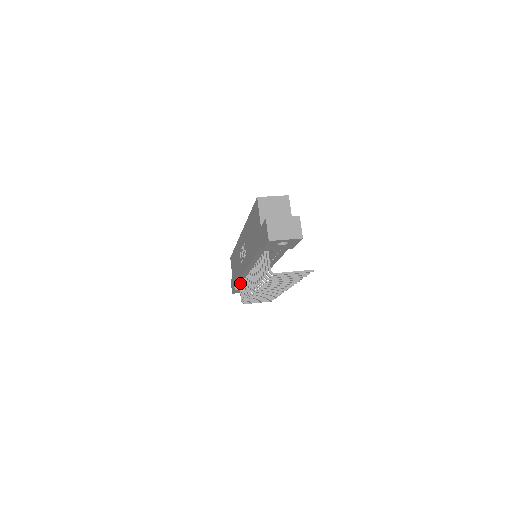
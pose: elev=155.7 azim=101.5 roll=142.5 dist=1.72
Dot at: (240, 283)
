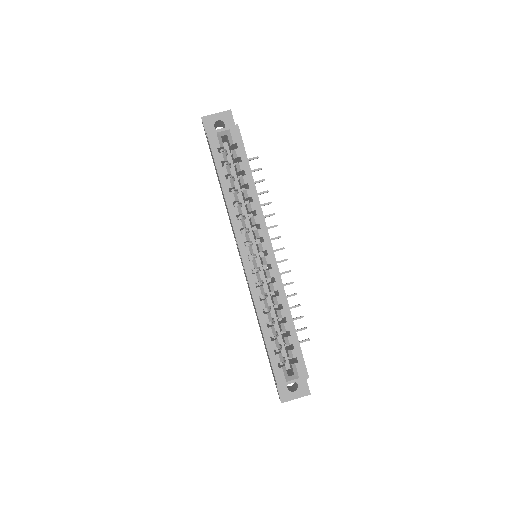
Dot at: occluded
